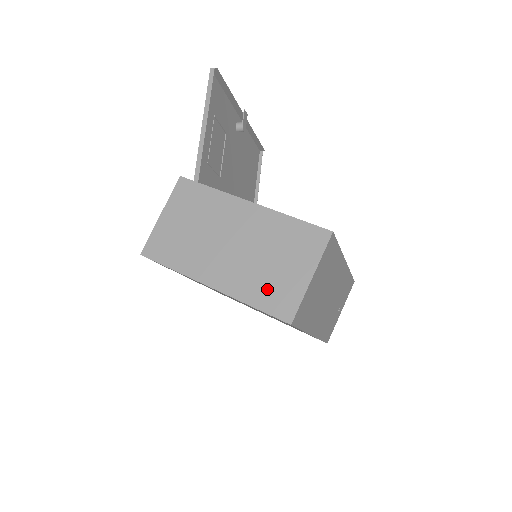
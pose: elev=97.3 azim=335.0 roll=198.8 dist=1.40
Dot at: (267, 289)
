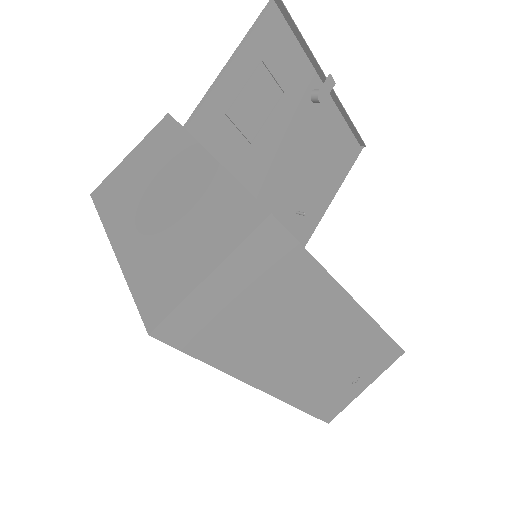
Dot at: (156, 273)
